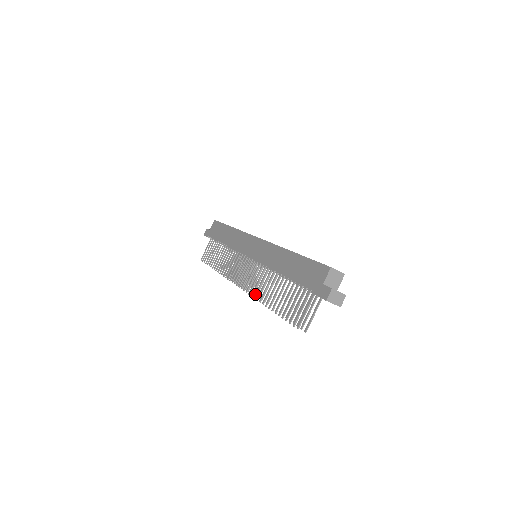
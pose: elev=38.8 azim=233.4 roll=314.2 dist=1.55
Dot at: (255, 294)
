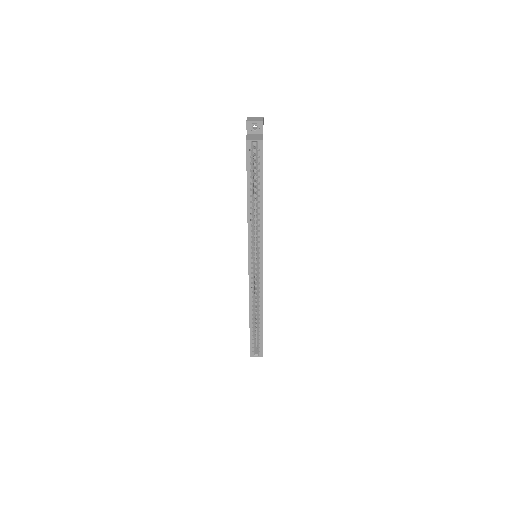
Dot at: occluded
